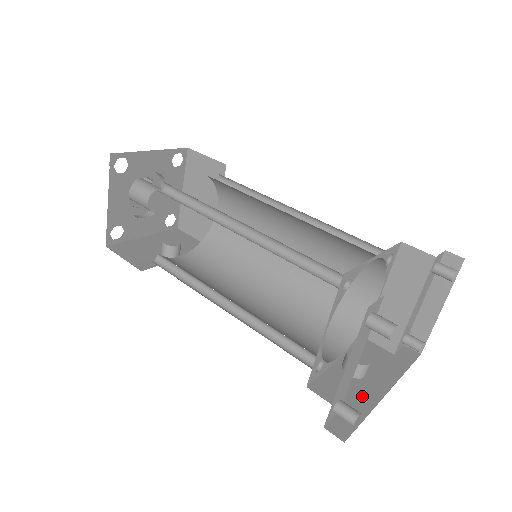
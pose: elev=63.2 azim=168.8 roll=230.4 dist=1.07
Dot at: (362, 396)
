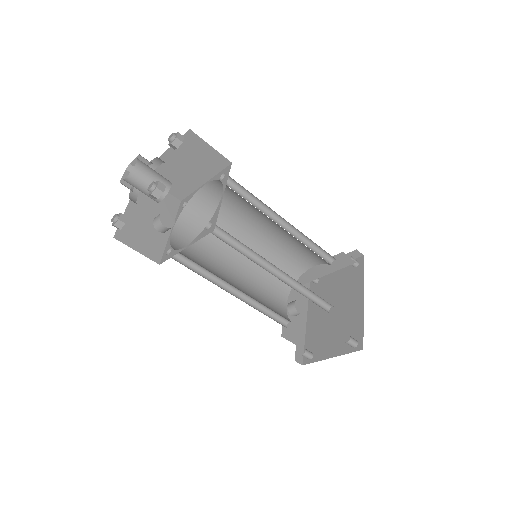
Dot at: (300, 329)
